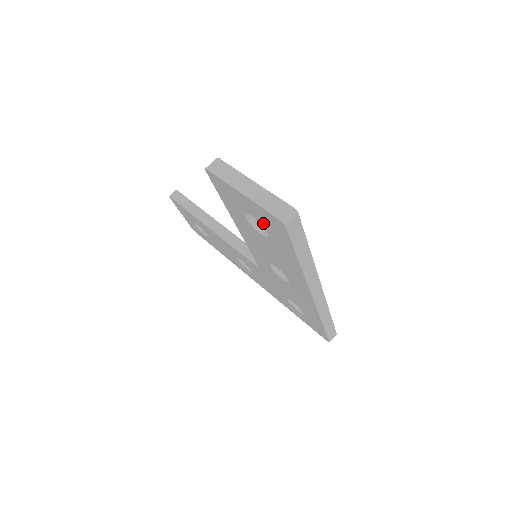
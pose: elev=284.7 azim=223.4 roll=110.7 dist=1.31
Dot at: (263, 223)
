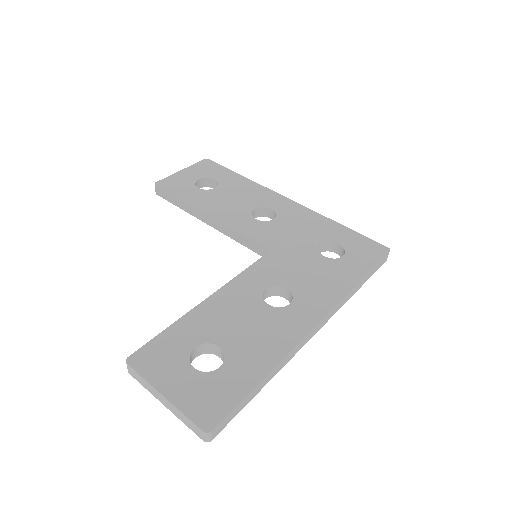
Dot at: occluded
